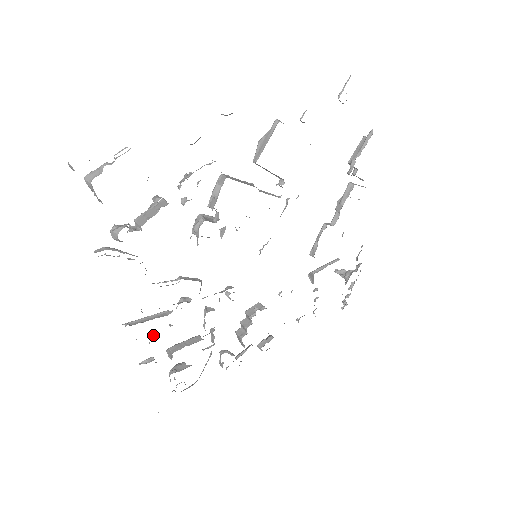
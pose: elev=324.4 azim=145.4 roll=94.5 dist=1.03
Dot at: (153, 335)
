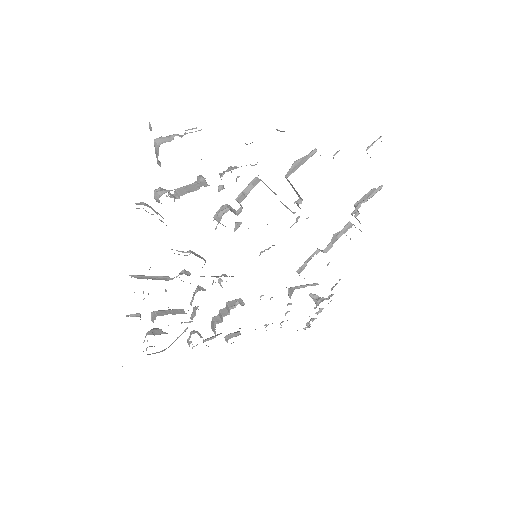
Dot at: occluded
